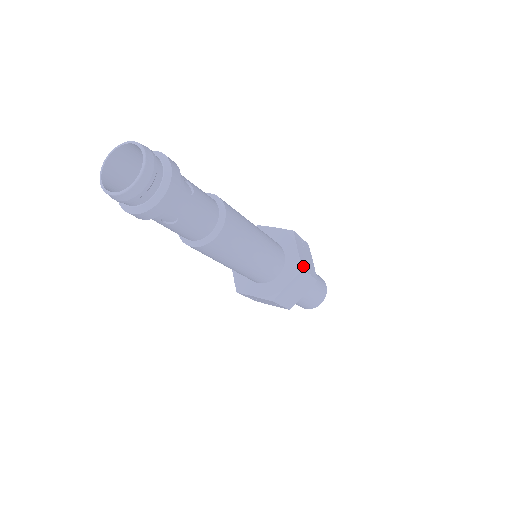
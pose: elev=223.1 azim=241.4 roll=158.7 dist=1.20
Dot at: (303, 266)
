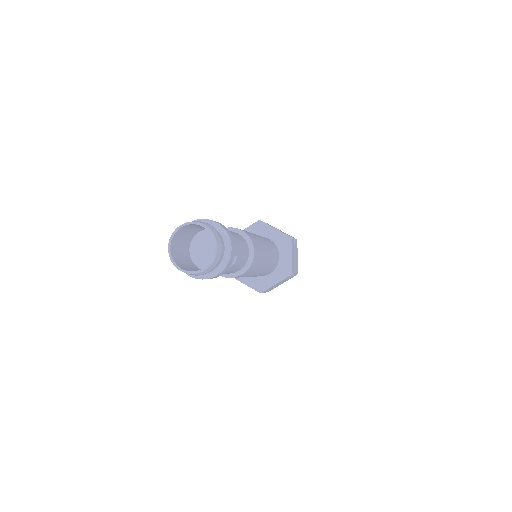
Dot at: (288, 235)
